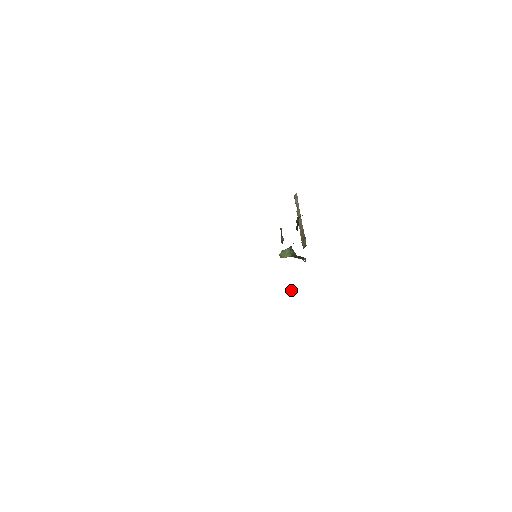
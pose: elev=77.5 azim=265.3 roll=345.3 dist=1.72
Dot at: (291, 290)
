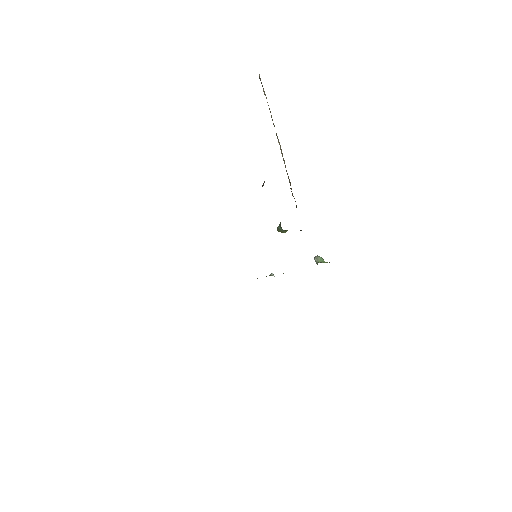
Dot at: (316, 260)
